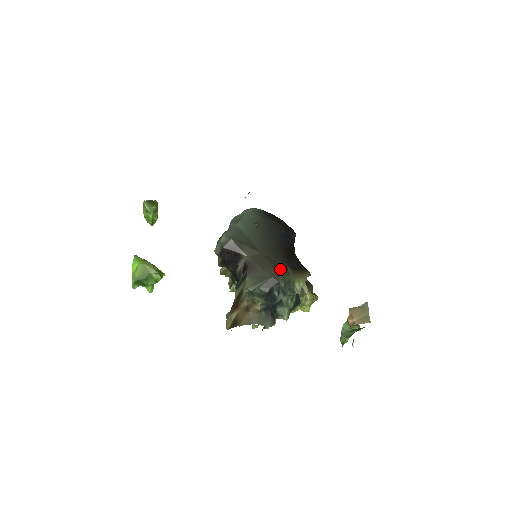
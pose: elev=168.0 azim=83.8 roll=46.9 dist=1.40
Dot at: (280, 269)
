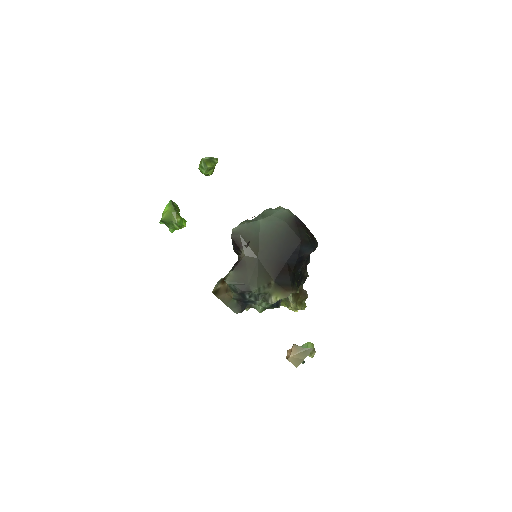
Dot at: (263, 280)
